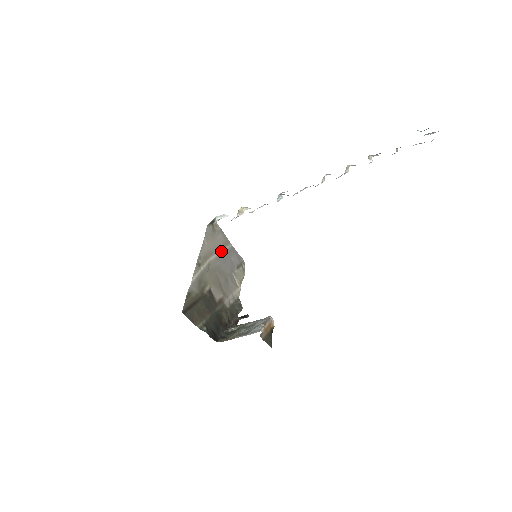
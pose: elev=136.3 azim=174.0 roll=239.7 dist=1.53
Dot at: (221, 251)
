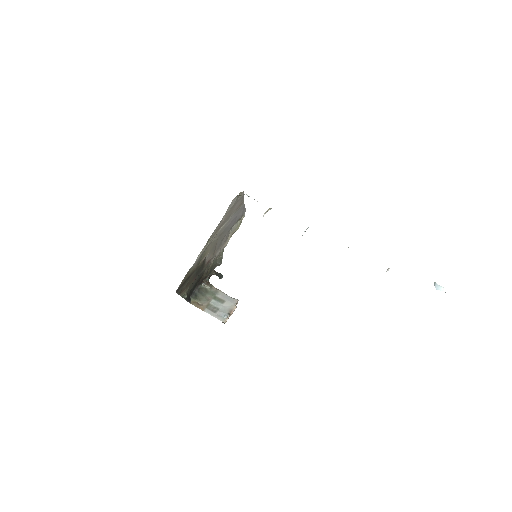
Dot at: (232, 215)
